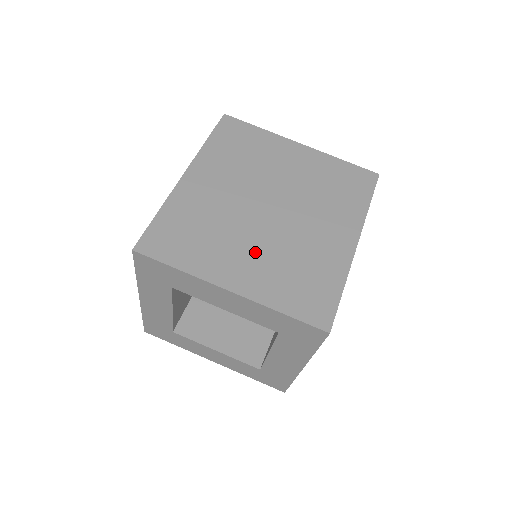
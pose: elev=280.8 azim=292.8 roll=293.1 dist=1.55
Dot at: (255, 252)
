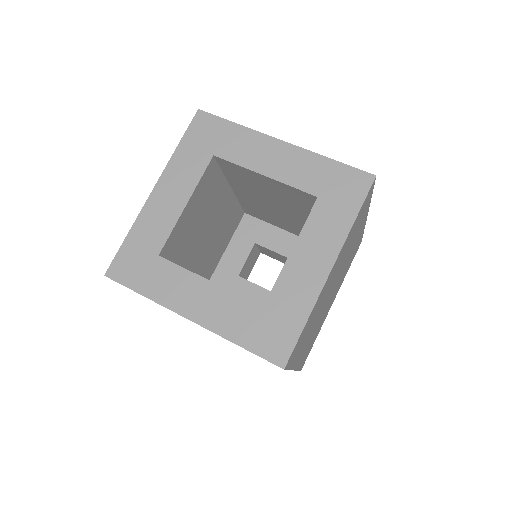
Dot at: occluded
